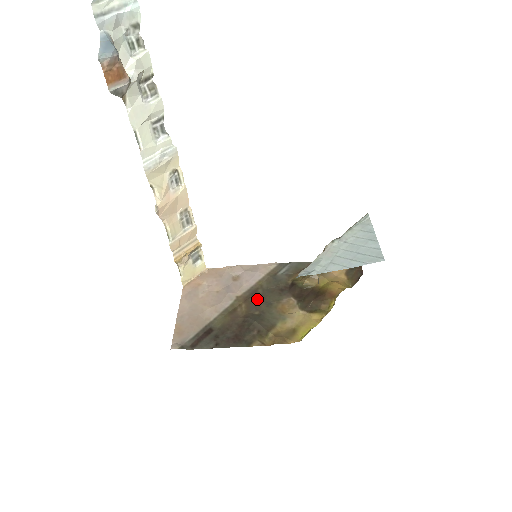
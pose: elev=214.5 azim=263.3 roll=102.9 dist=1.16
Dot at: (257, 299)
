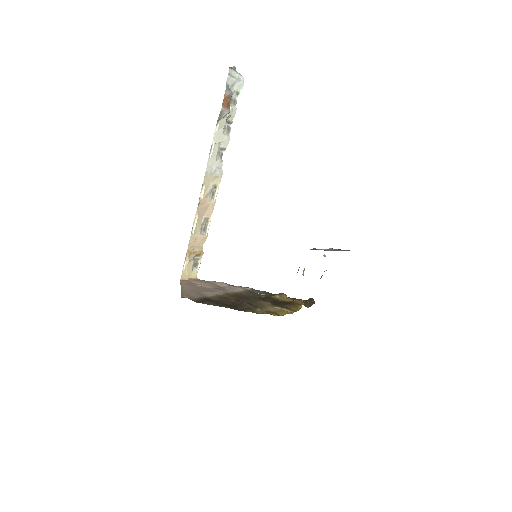
Dot at: (242, 297)
